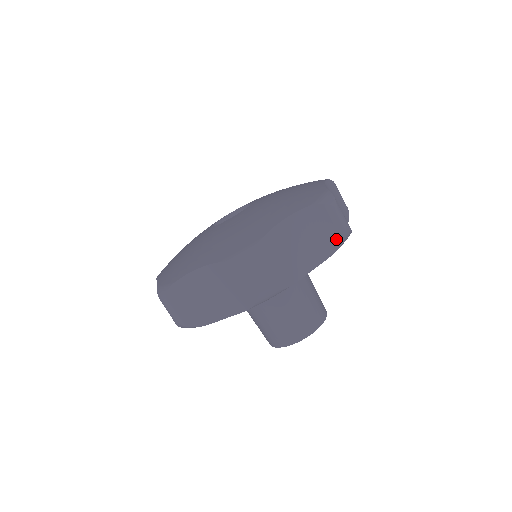
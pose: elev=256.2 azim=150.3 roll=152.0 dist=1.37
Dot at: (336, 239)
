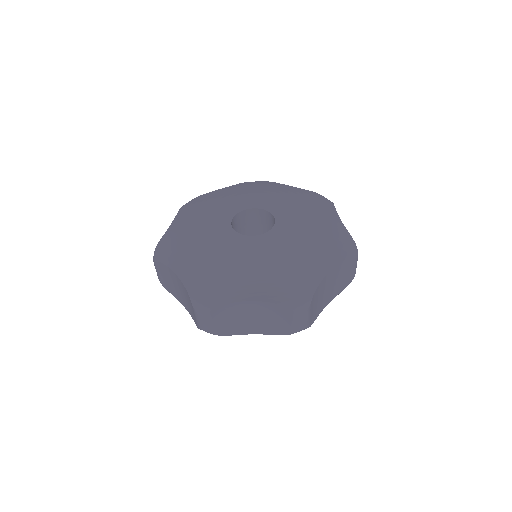
Dot at: (348, 281)
